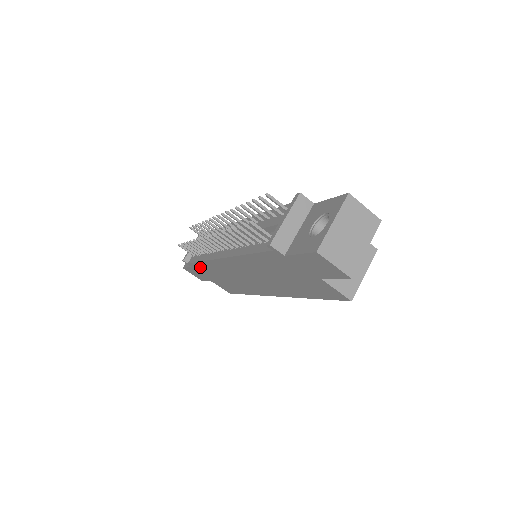
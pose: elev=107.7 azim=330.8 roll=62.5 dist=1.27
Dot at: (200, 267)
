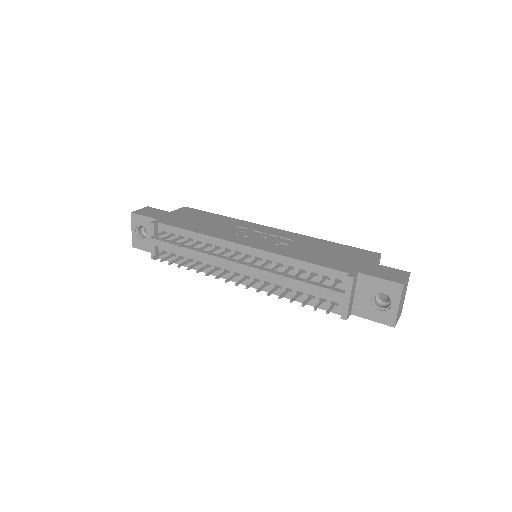
Dot at: occluded
